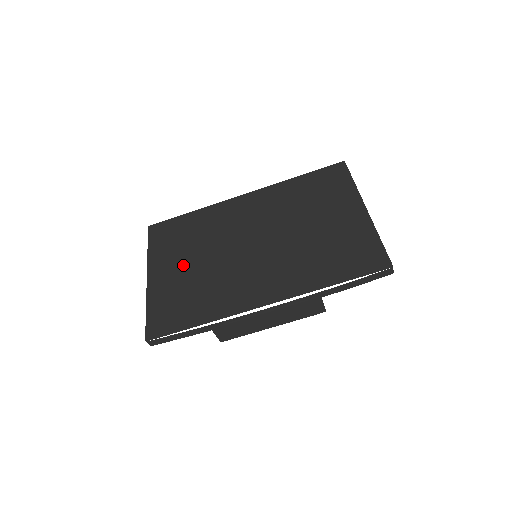
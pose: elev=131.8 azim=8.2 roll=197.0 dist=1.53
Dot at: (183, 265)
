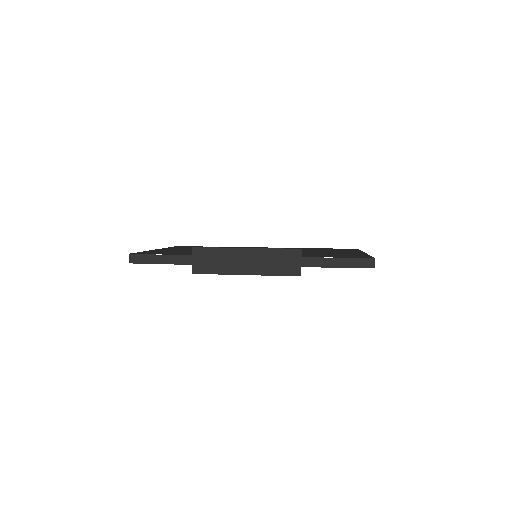
Dot at: occluded
